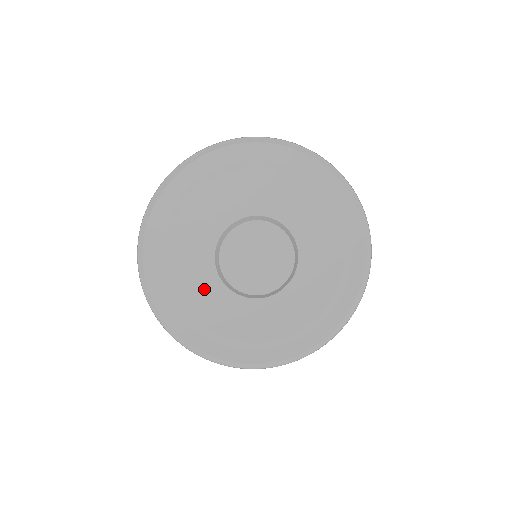
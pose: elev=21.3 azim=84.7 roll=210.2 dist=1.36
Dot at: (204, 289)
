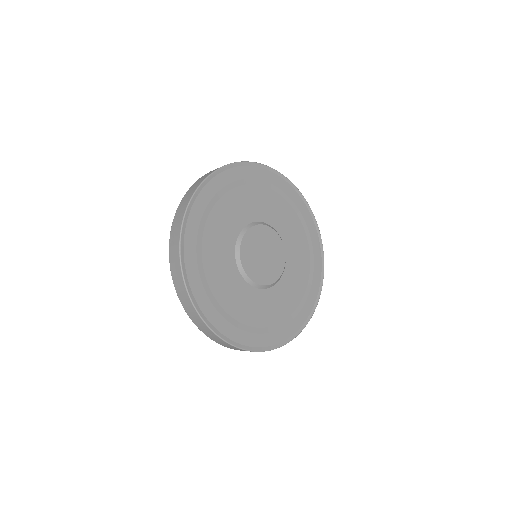
Dot at: (223, 237)
